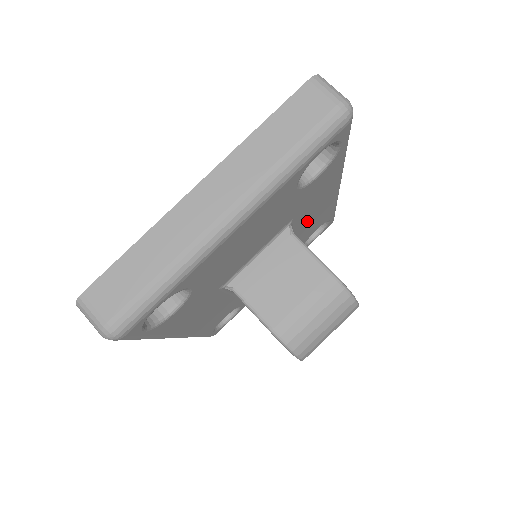
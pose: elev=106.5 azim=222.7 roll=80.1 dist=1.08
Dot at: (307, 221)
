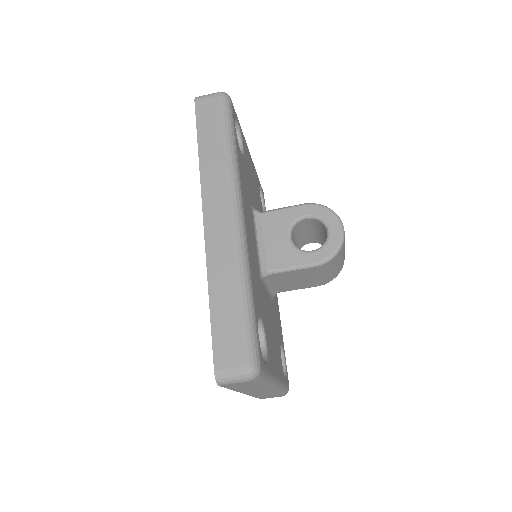
Dot at: (251, 223)
